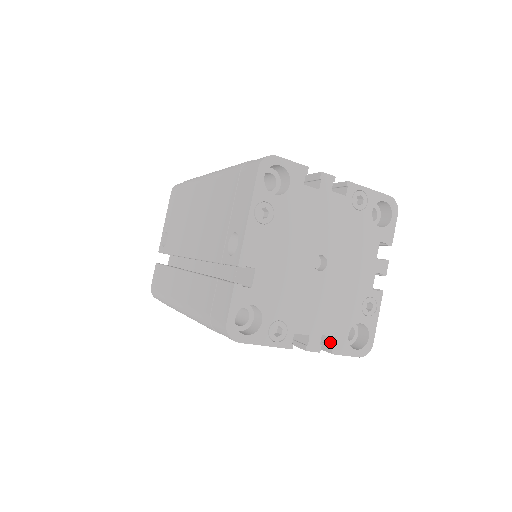
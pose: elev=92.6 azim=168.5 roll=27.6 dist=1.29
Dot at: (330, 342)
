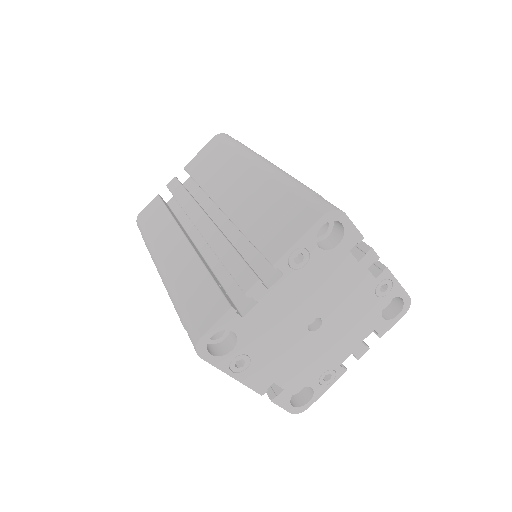
Dot at: occluded
